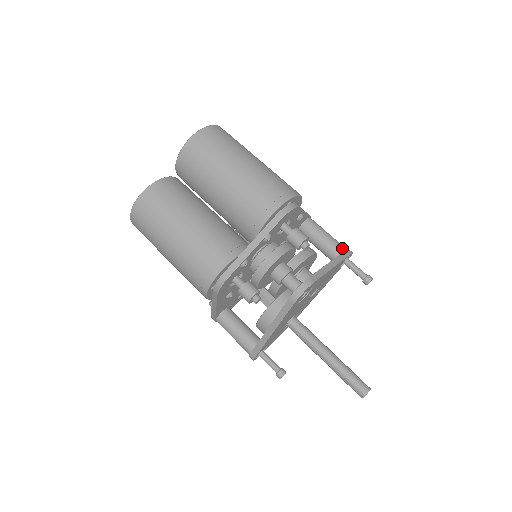
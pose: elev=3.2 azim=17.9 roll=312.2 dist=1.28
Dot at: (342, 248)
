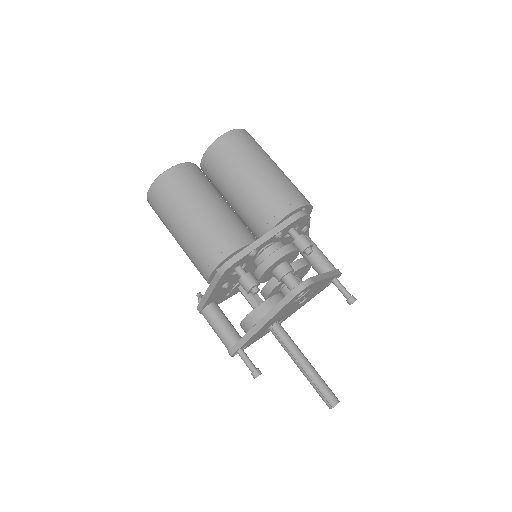
Dot at: (334, 267)
